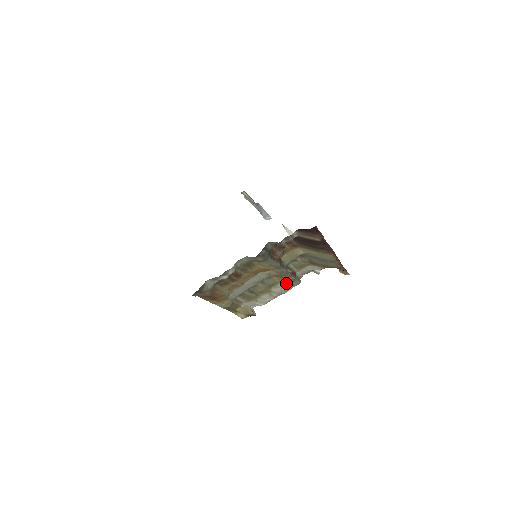
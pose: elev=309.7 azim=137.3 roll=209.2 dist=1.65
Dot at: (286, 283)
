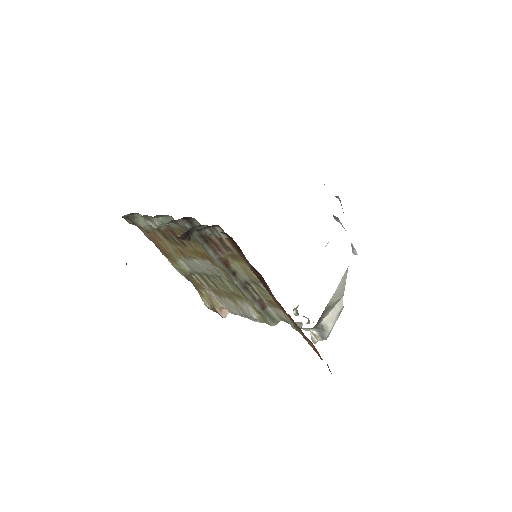
Dot at: (255, 309)
